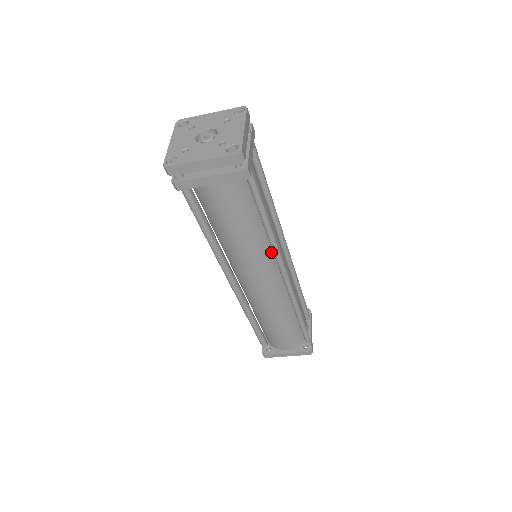
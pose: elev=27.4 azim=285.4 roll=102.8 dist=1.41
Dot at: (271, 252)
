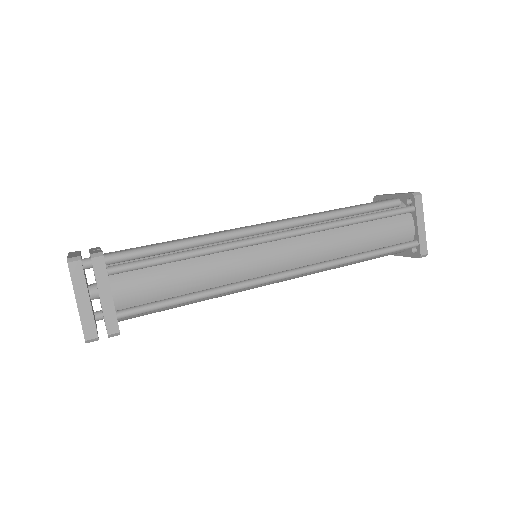
Dot at: occluded
